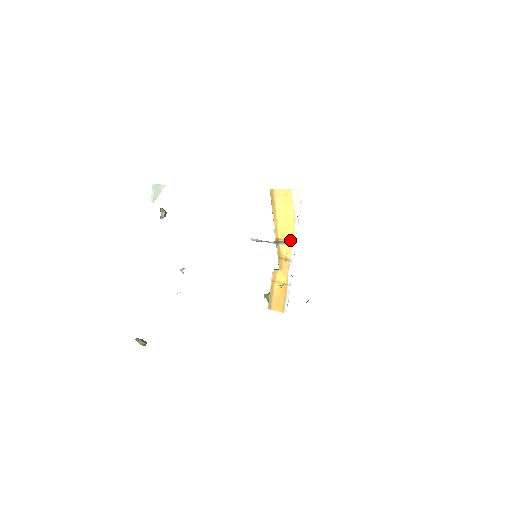
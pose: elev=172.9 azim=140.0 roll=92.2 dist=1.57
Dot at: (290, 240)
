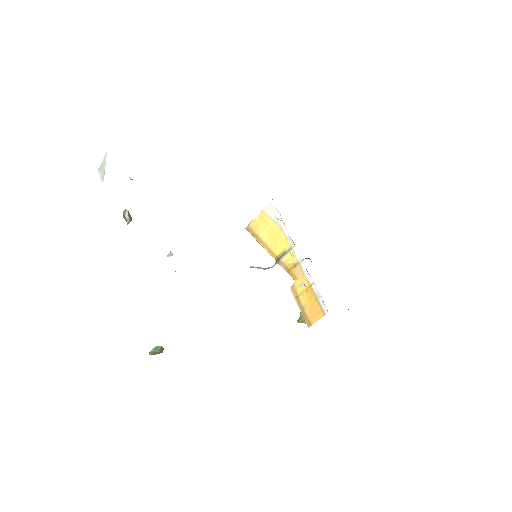
Dot at: (288, 247)
